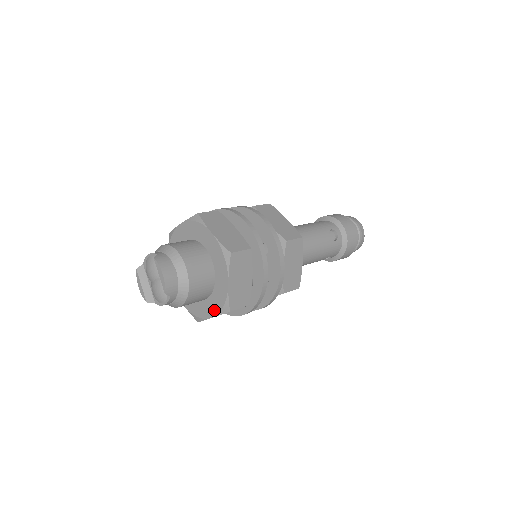
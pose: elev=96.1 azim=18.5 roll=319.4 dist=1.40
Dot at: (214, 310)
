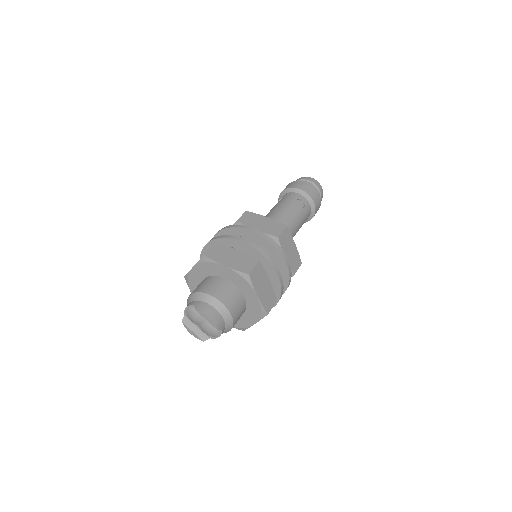
Dot at: (254, 318)
